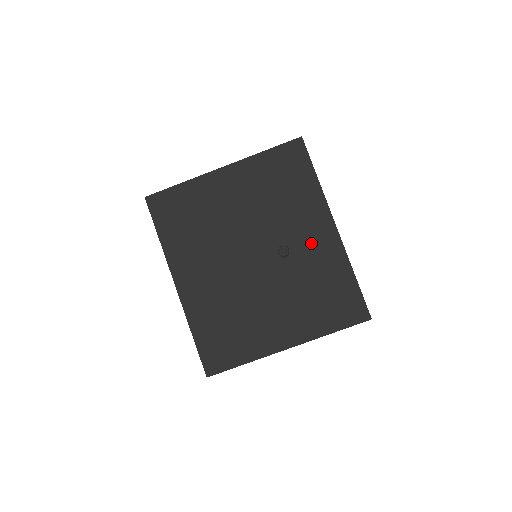
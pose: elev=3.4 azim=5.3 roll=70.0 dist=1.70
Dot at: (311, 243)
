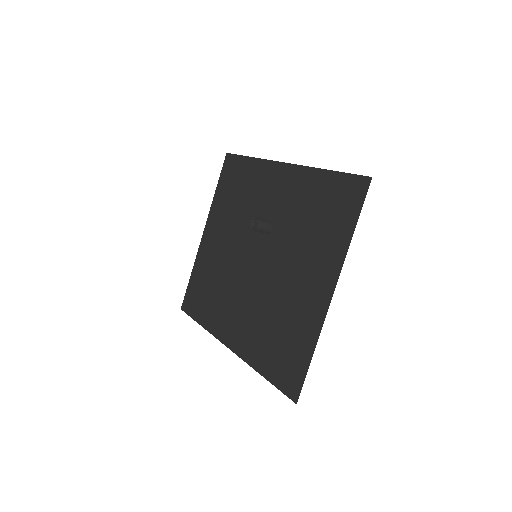
Dot at: (280, 196)
